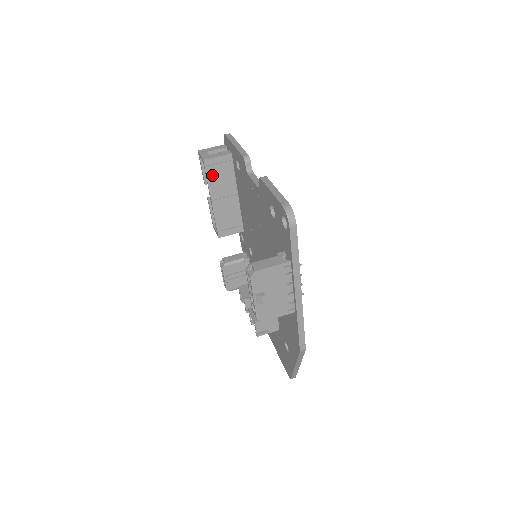
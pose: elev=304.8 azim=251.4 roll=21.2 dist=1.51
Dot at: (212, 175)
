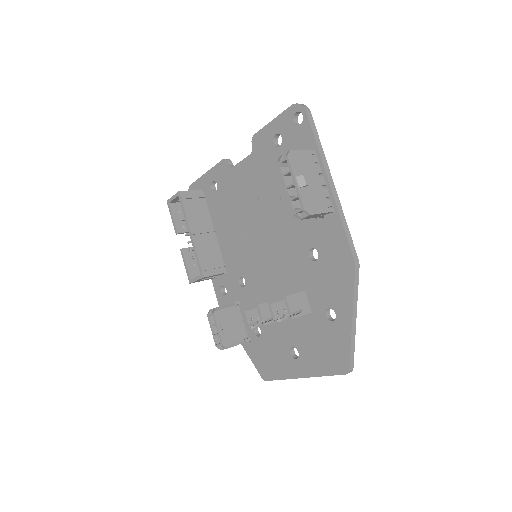
Dot at: (188, 207)
